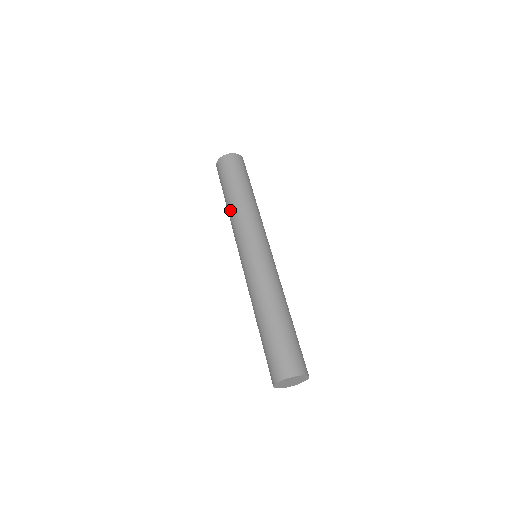
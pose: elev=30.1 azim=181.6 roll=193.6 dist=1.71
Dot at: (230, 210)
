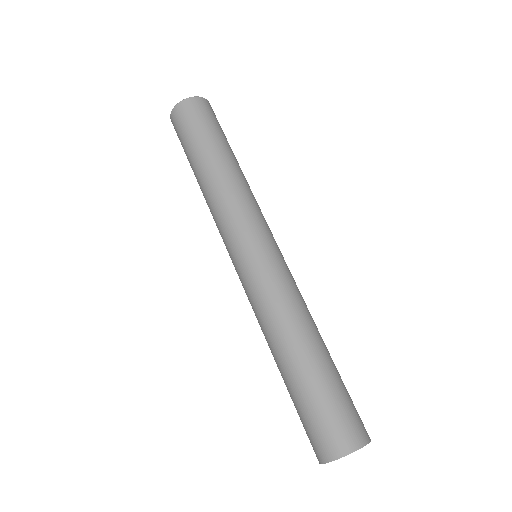
Dot at: (218, 178)
